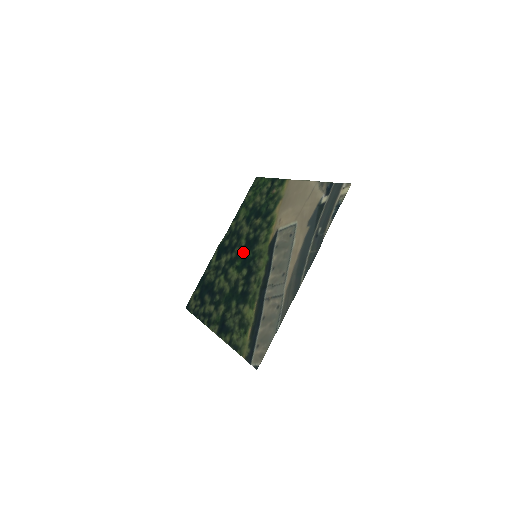
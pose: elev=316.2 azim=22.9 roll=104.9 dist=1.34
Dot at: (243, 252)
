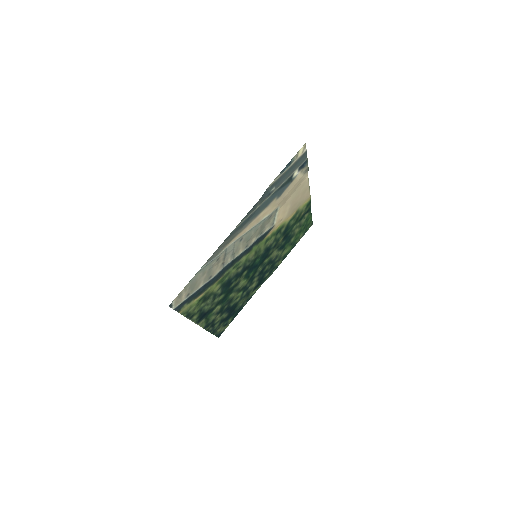
Dot at: (259, 265)
